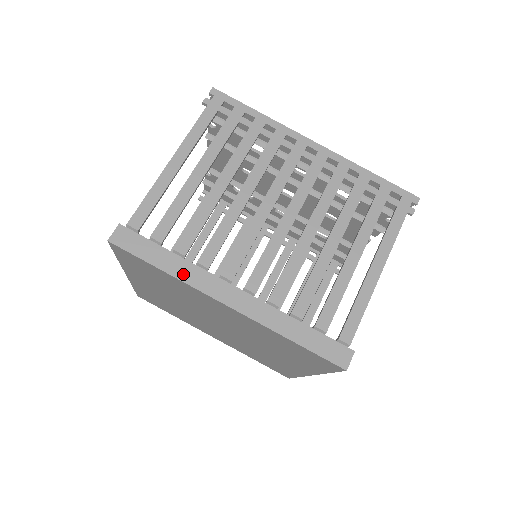
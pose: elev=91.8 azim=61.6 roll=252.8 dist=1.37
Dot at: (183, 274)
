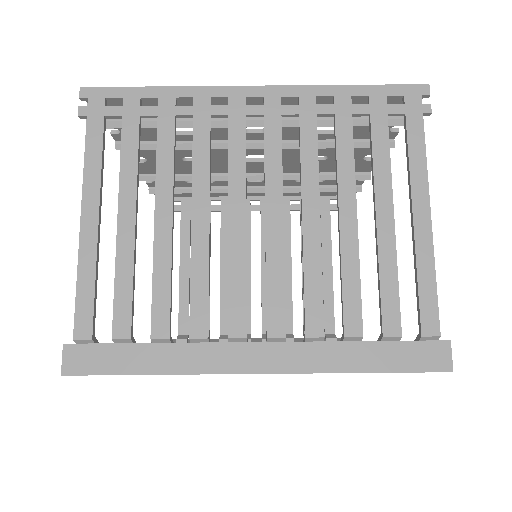
Dot at: (180, 364)
